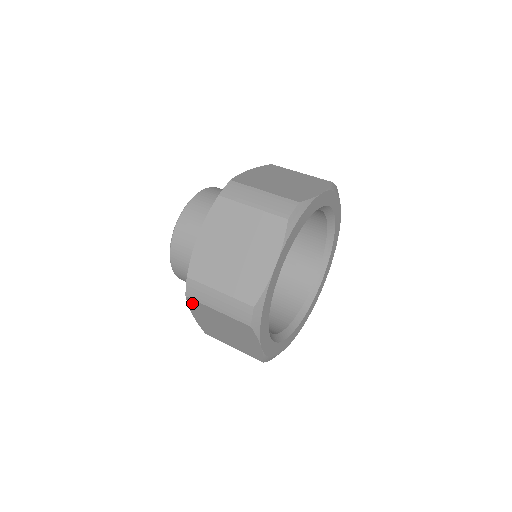
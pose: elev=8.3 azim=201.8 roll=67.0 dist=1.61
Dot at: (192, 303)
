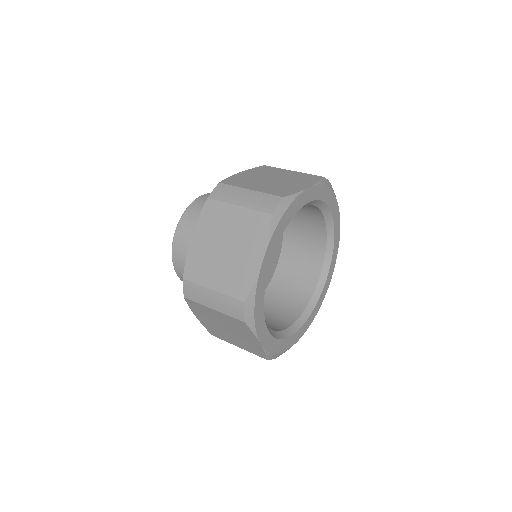
Dot at: (191, 304)
